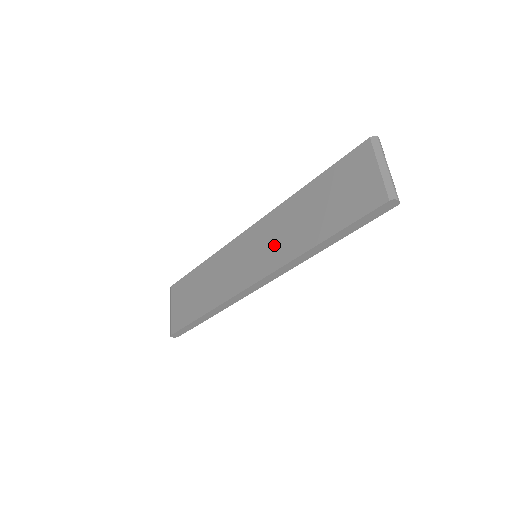
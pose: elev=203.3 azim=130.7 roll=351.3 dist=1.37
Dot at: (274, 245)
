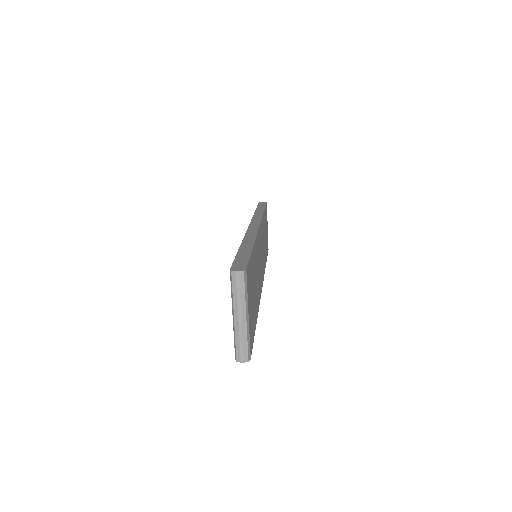
Dot at: occluded
